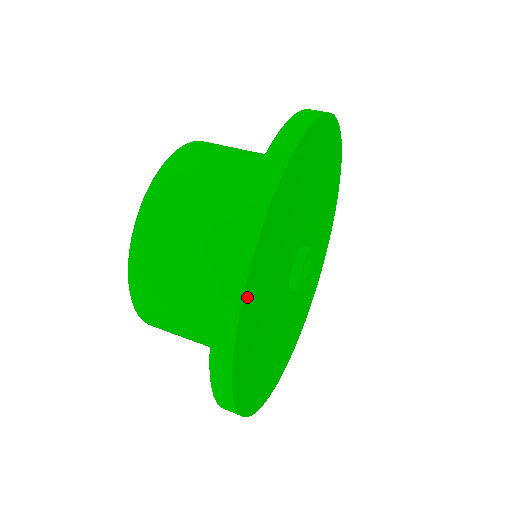
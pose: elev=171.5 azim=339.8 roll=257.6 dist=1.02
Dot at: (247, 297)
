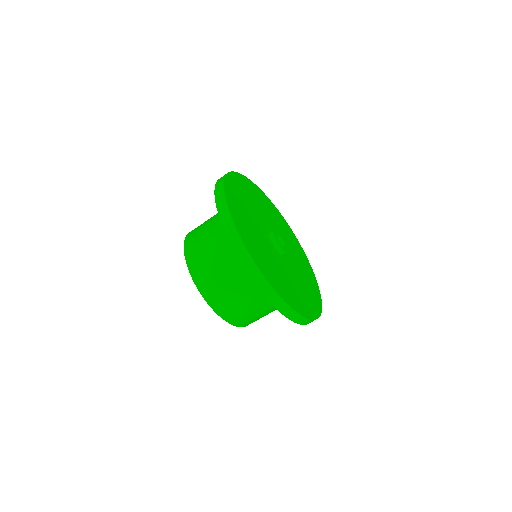
Dot at: (274, 286)
